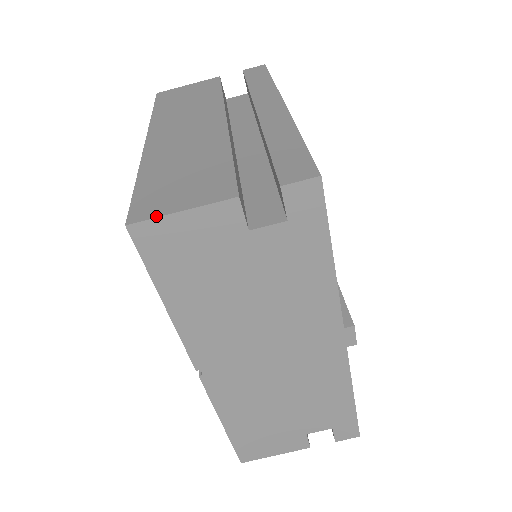
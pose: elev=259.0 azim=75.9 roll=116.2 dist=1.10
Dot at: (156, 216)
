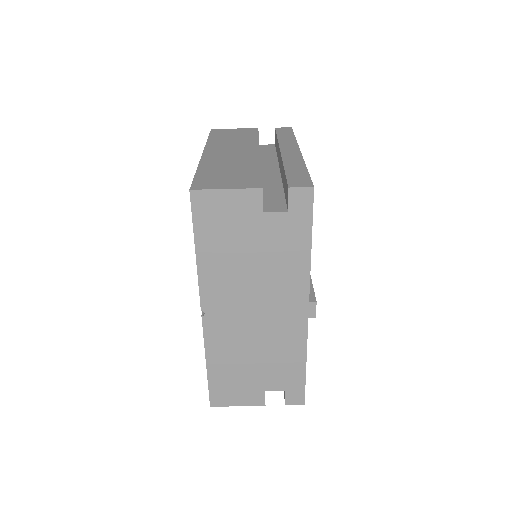
Dot at: (209, 189)
